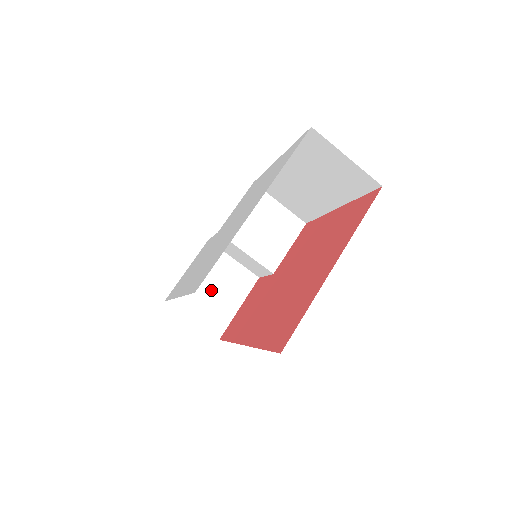
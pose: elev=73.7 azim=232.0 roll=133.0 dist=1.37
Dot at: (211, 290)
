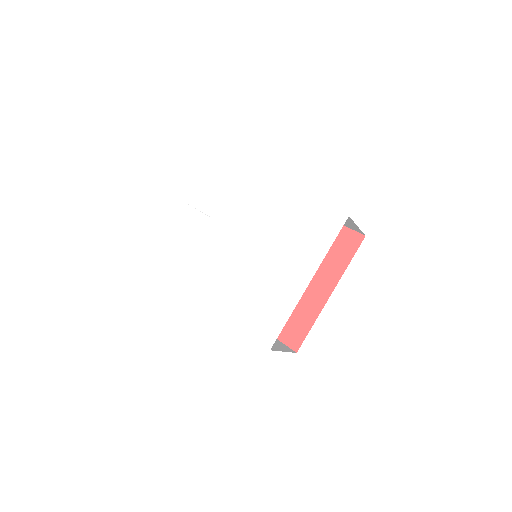
Dot at: occluded
